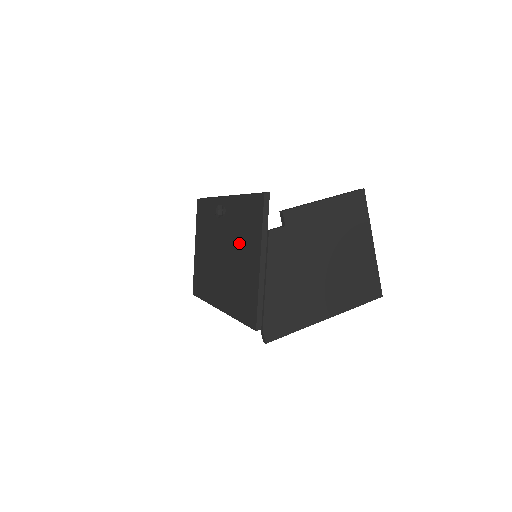
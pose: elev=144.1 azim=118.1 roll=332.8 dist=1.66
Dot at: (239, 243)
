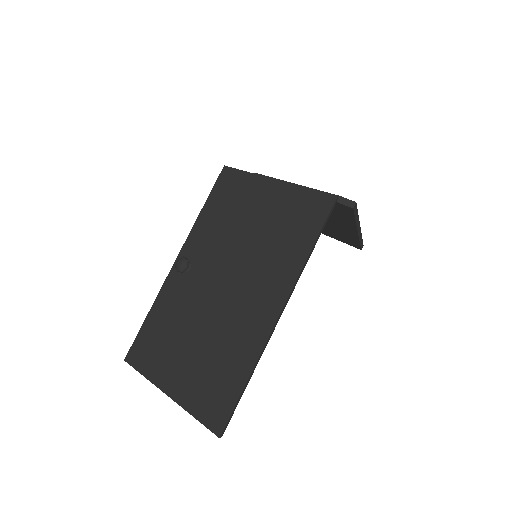
Dot at: (236, 227)
